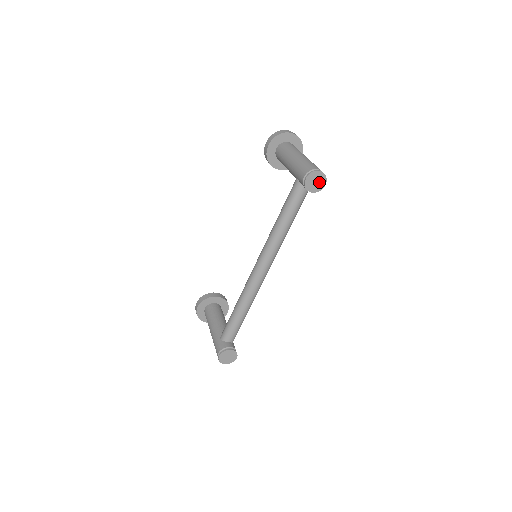
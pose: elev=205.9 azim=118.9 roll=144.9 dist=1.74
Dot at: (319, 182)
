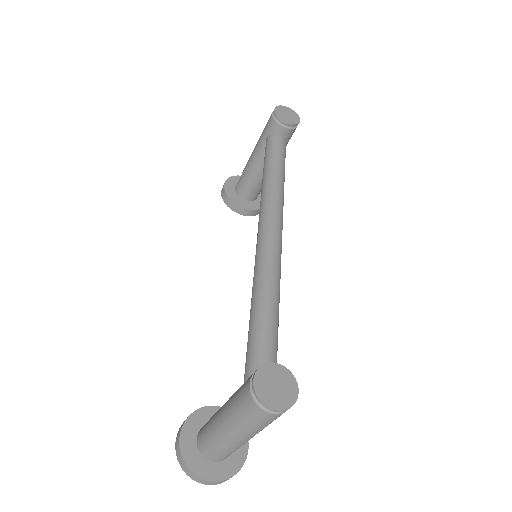
Dot at: (291, 116)
